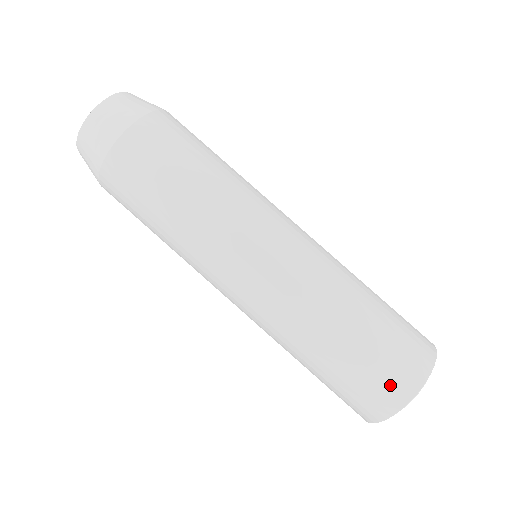
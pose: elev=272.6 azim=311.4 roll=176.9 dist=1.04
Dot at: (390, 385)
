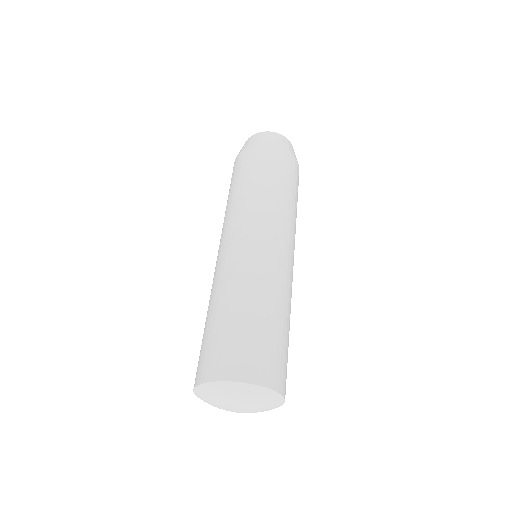
Dot at: (264, 365)
